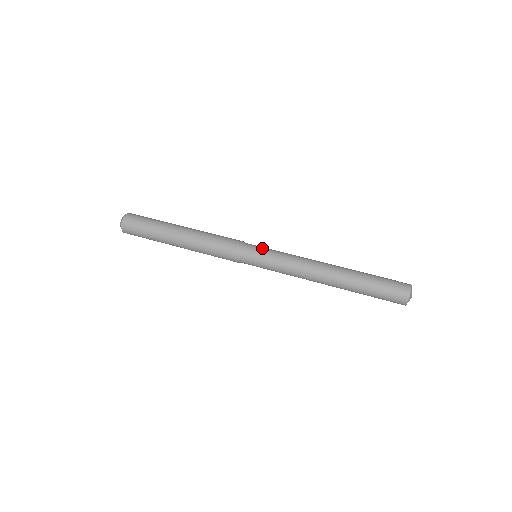
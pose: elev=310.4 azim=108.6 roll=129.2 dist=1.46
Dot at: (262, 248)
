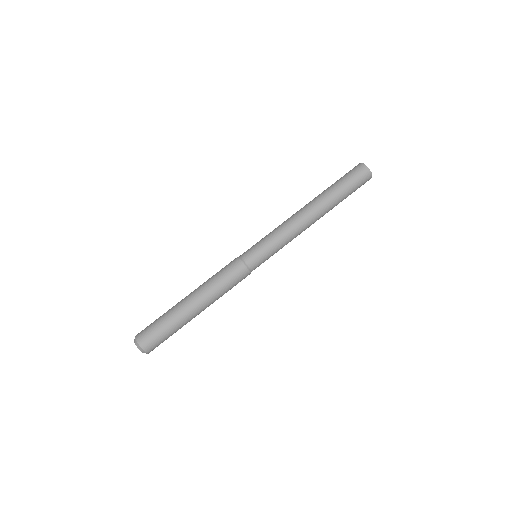
Dot at: (256, 247)
